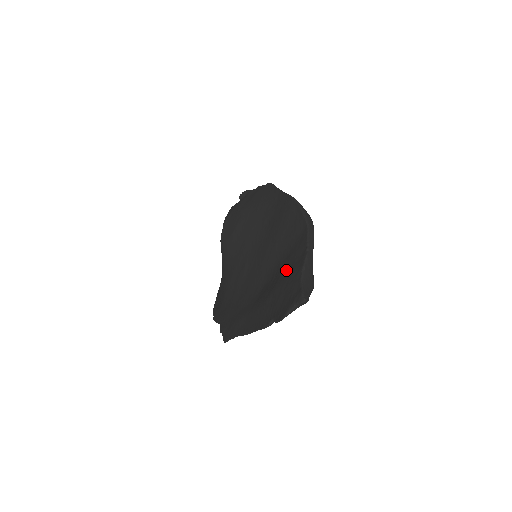
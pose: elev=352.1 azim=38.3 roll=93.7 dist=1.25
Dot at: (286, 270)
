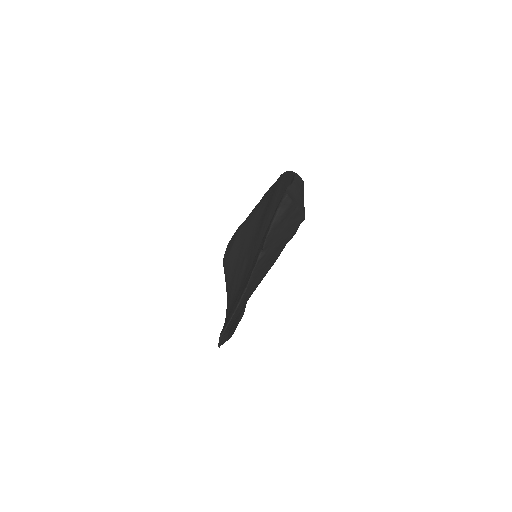
Dot at: occluded
